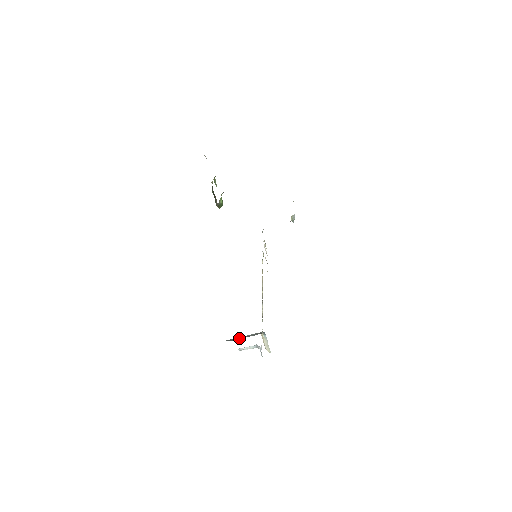
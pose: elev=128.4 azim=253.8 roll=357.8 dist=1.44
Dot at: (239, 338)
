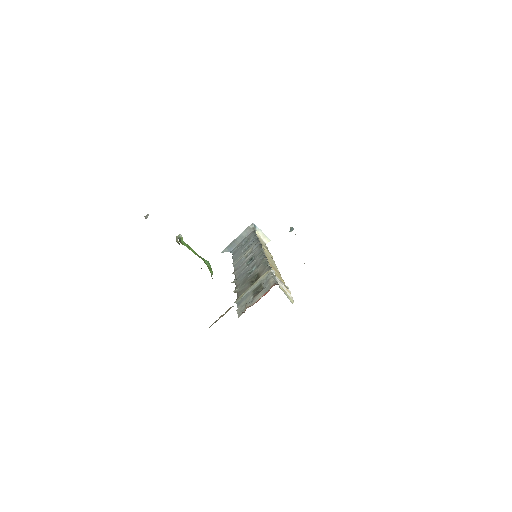
Dot at: (235, 245)
